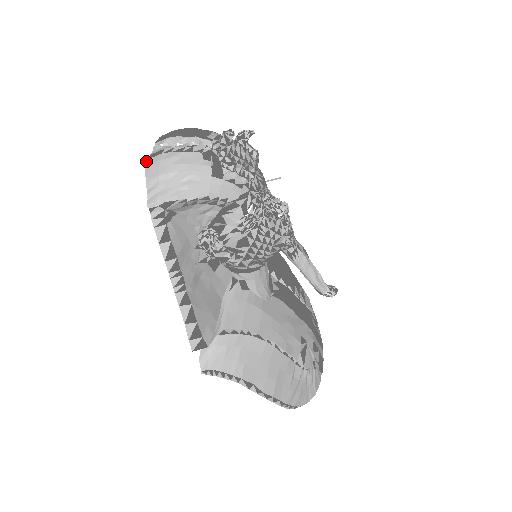
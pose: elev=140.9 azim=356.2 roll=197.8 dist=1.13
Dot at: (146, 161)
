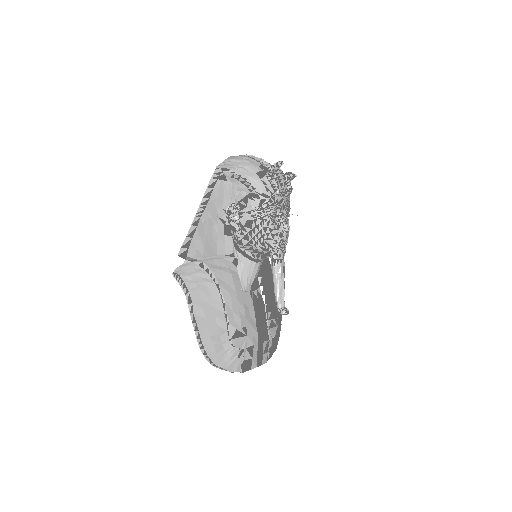
Dot at: occluded
